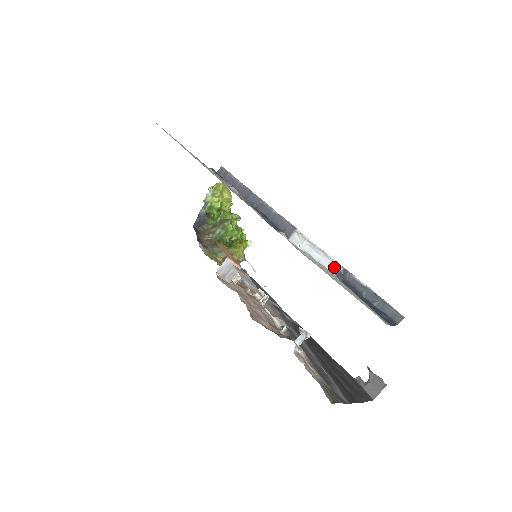
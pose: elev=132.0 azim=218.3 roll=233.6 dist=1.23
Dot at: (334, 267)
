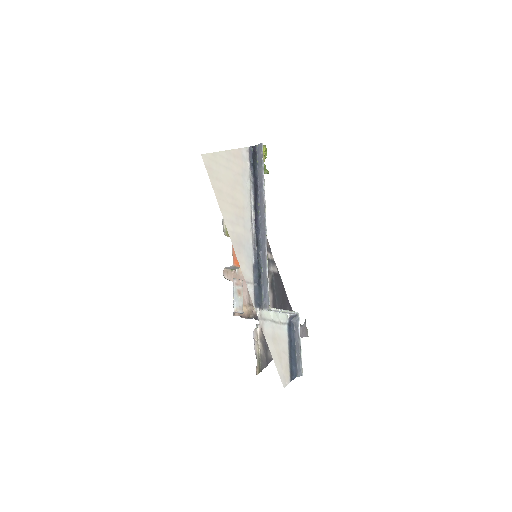
Dot at: (290, 313)
